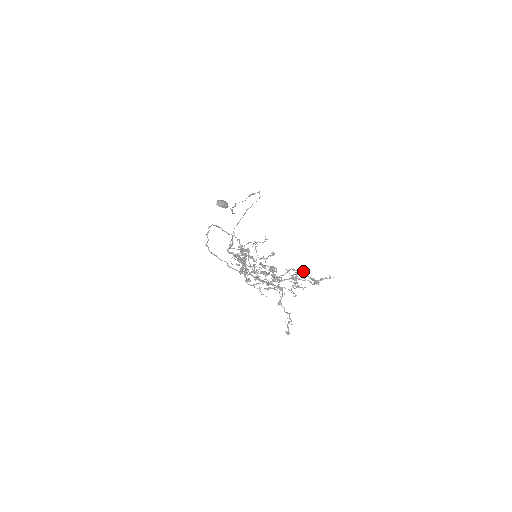
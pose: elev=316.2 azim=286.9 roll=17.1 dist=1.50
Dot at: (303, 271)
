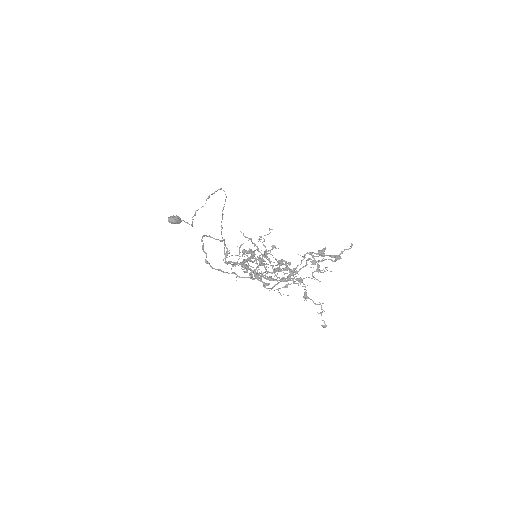
Dot at: (320, 251)
